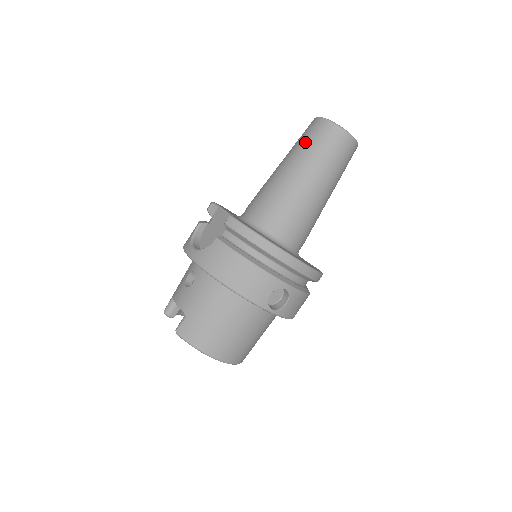
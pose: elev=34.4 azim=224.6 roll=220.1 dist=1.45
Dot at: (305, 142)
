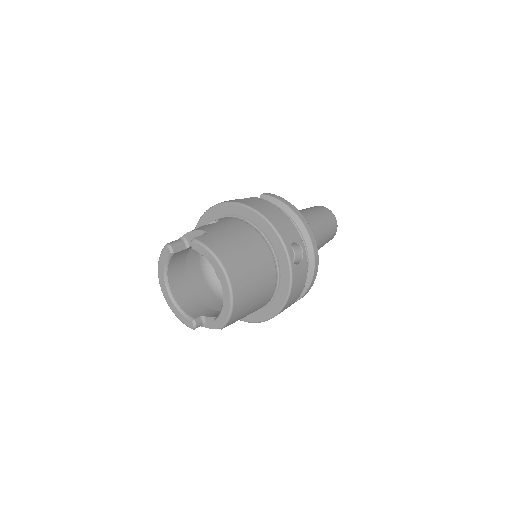
Dot at: (307, 208)
